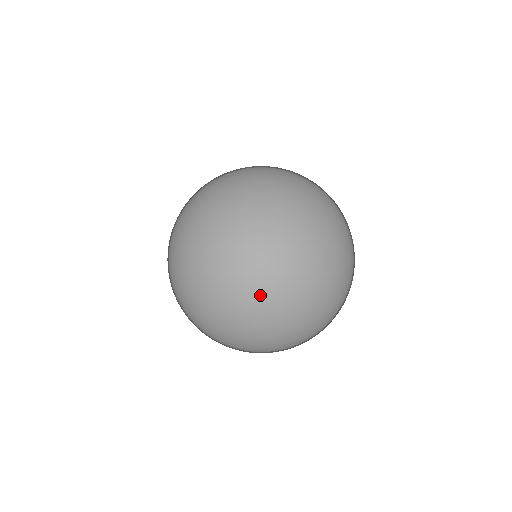
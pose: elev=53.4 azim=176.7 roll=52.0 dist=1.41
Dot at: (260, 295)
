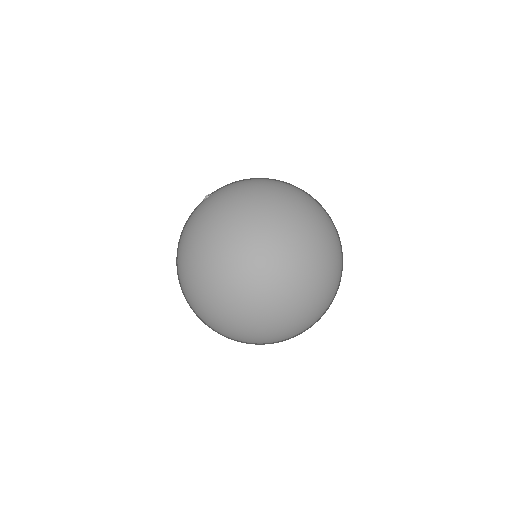
Dot at: (271, 303)
